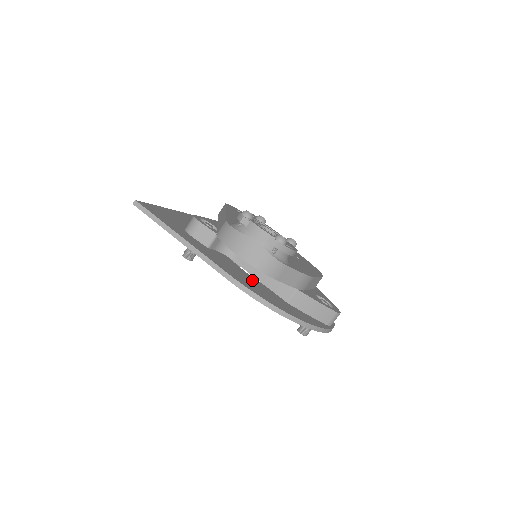
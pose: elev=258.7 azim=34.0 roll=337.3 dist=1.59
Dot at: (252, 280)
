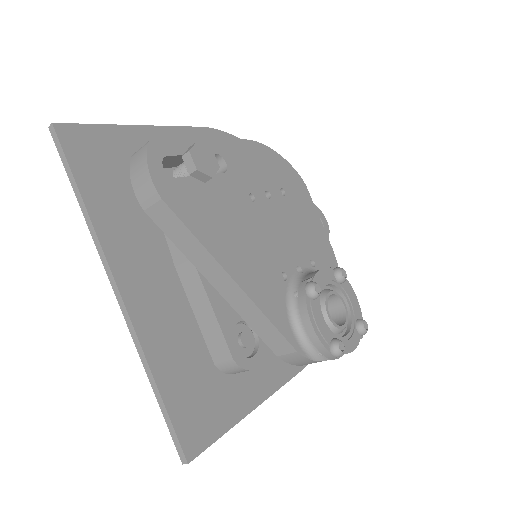
Dot at: occluded
